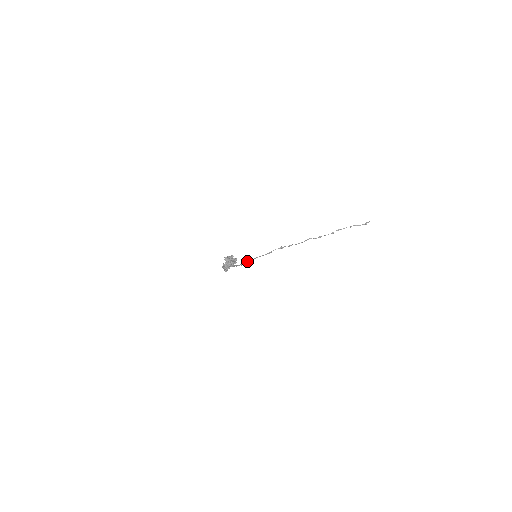
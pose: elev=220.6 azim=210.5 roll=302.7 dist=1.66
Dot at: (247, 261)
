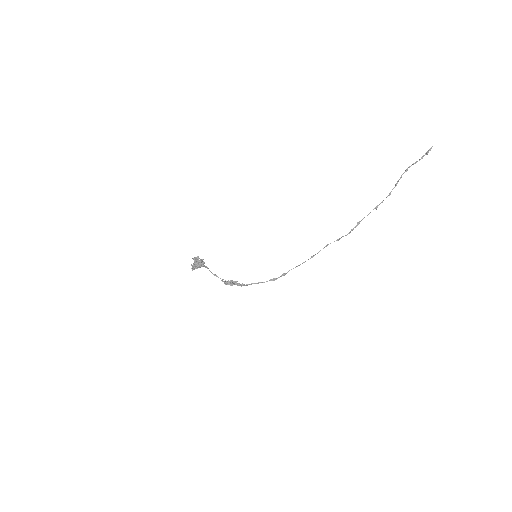
Dot at: occluded
